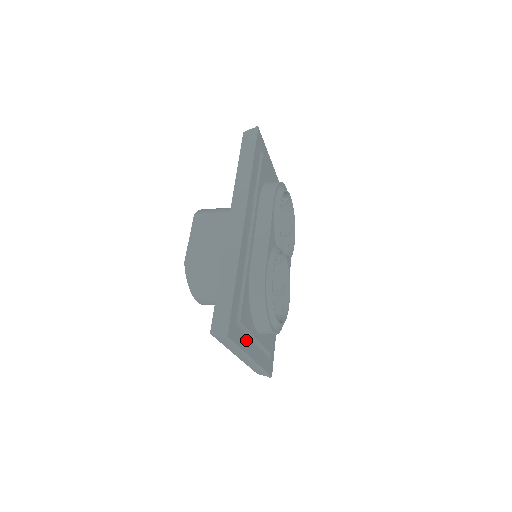
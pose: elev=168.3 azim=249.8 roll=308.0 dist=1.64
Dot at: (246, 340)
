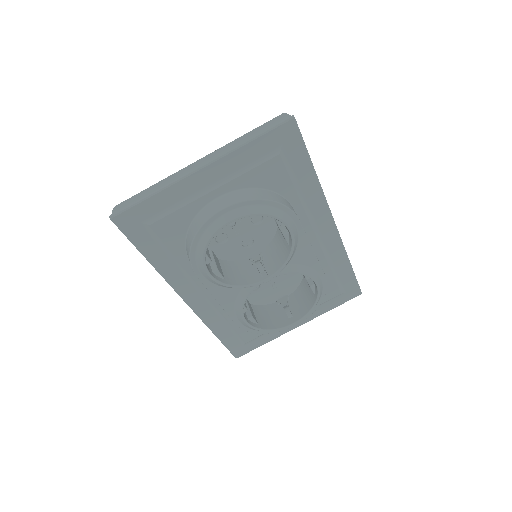
Dot at: (272, 333)
